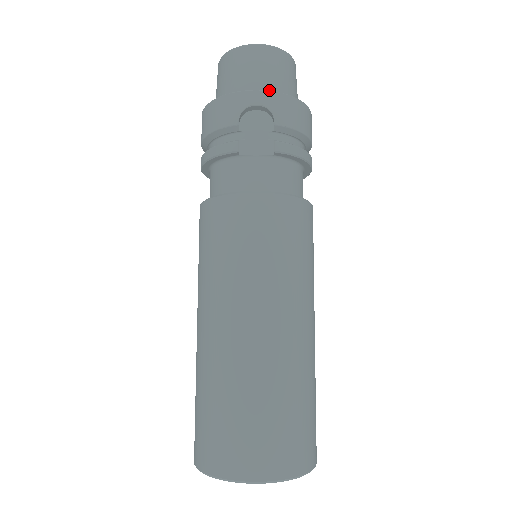
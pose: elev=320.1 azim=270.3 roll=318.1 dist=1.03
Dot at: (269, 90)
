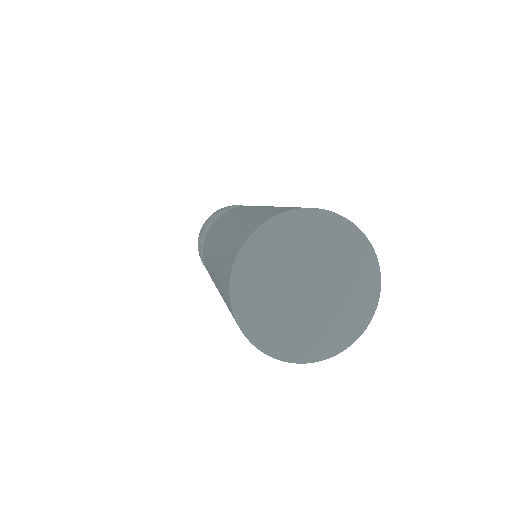
Dot at: occluded
